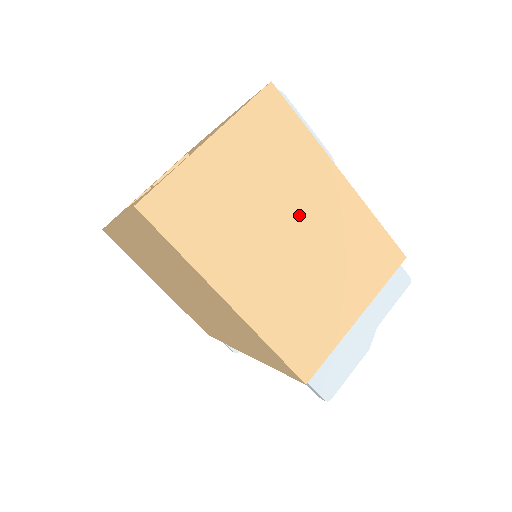
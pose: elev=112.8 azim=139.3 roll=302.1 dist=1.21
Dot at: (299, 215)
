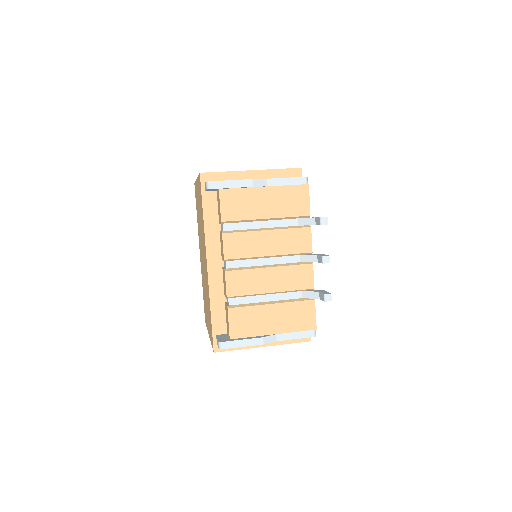
Dot at: occluded
